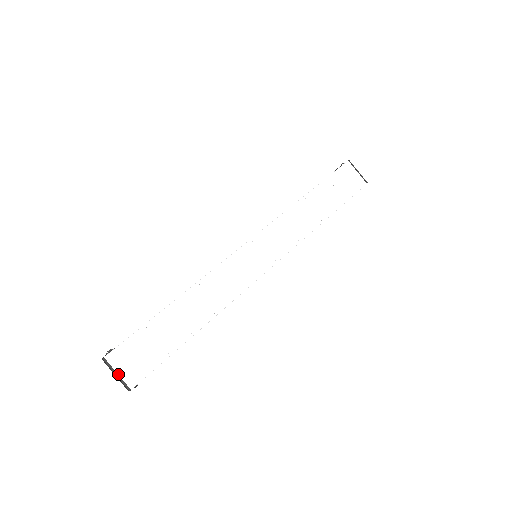
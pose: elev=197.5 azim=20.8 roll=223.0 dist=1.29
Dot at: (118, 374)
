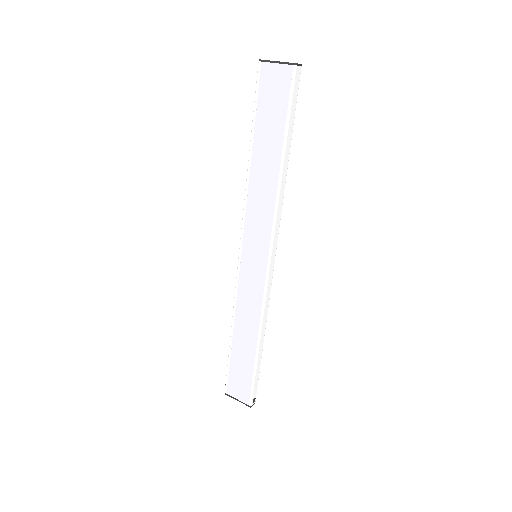
Dot at: (238, 400)
